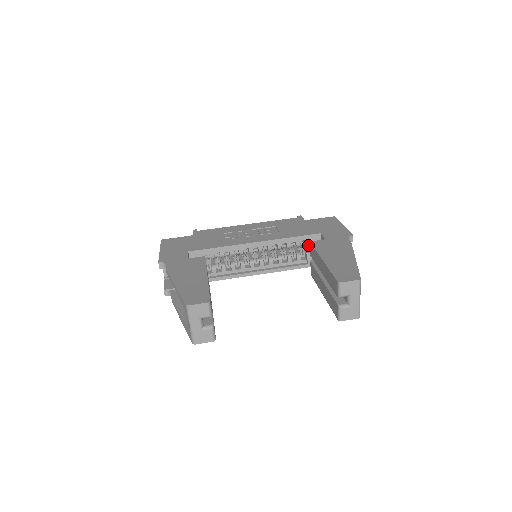
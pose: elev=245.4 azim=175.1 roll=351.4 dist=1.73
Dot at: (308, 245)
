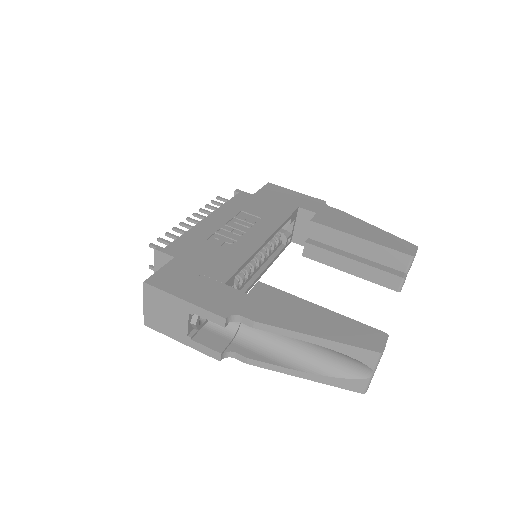
Dot at: (289, 224)
